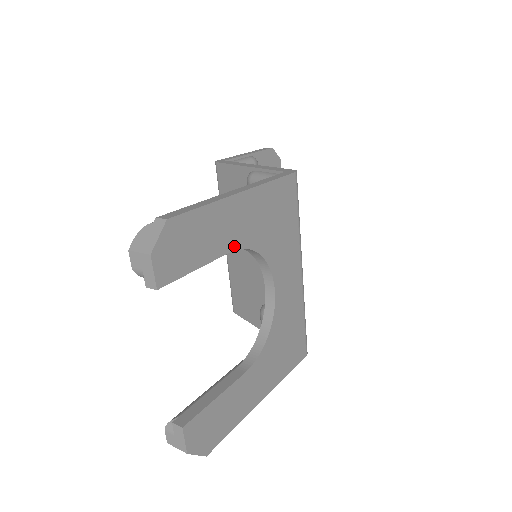
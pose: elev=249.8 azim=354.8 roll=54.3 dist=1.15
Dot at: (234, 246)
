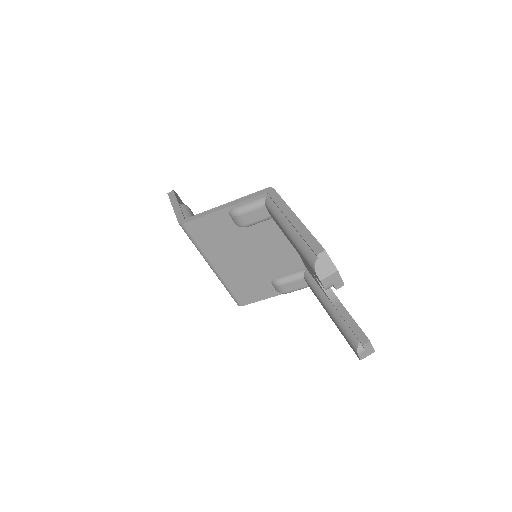
Dot at: occluded
